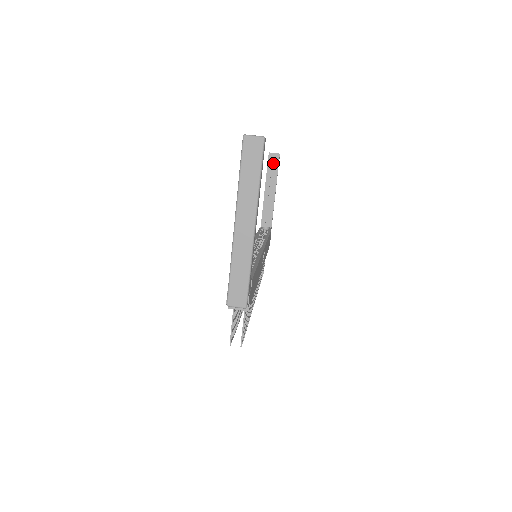
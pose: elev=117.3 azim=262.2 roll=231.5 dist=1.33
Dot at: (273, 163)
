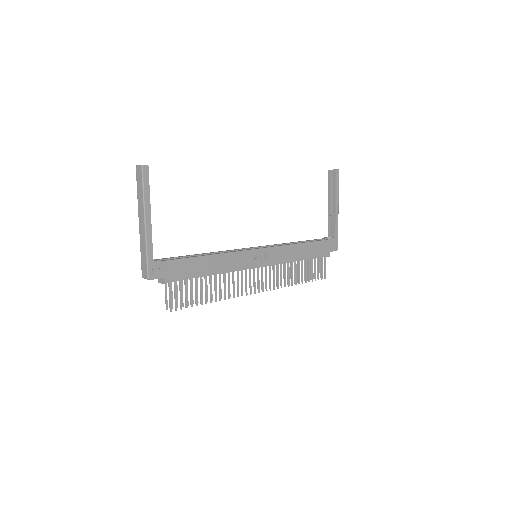
Dot at: (333, 179)
